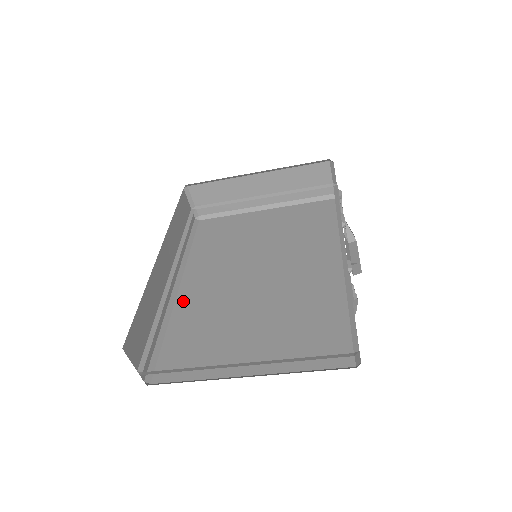
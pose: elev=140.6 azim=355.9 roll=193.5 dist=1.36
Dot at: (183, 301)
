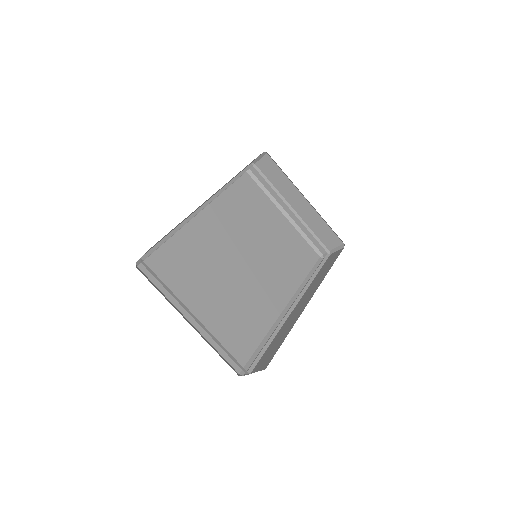
Dot at: (193, 227)
